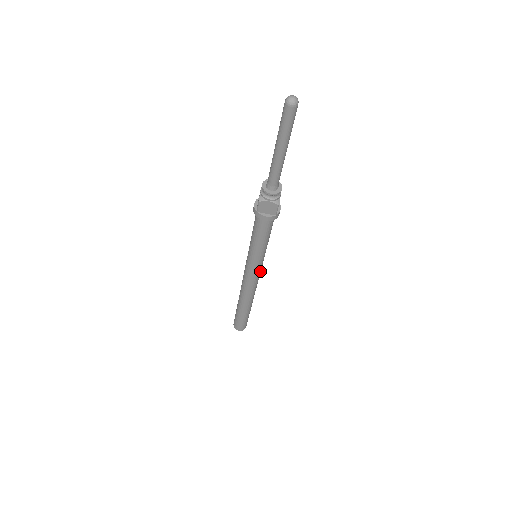
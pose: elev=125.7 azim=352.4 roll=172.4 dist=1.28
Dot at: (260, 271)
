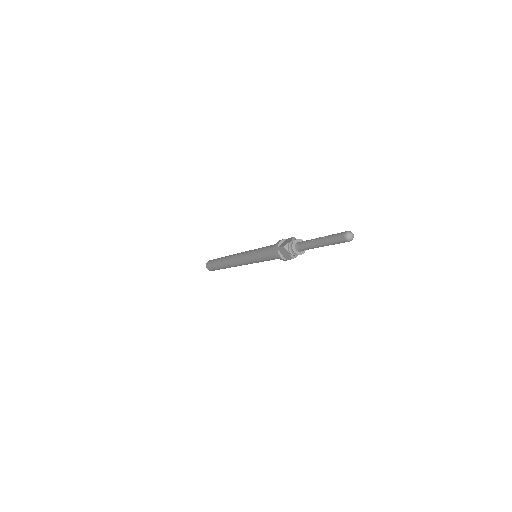
Dot at: occluded
